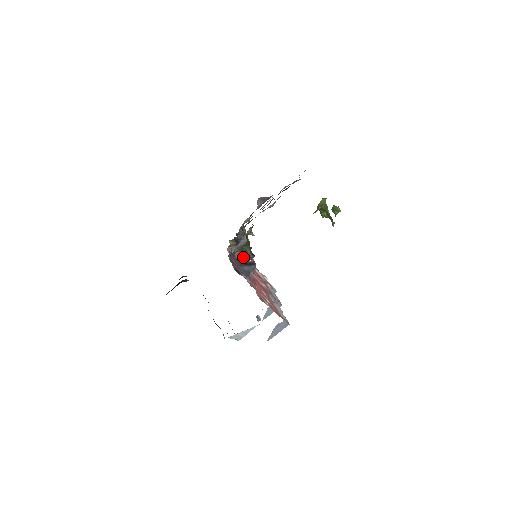
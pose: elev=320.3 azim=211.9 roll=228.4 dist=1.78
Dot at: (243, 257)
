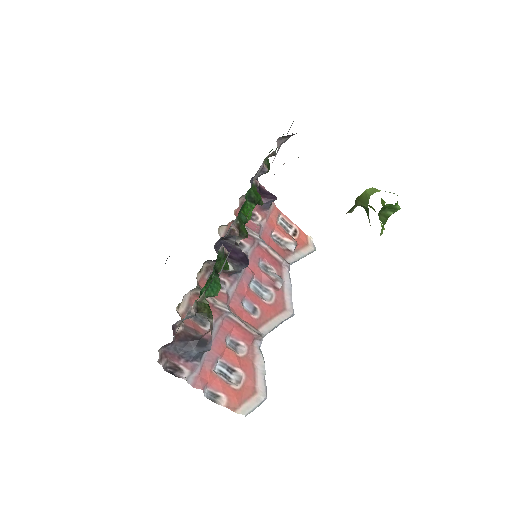
Dot at: (227, 273)
